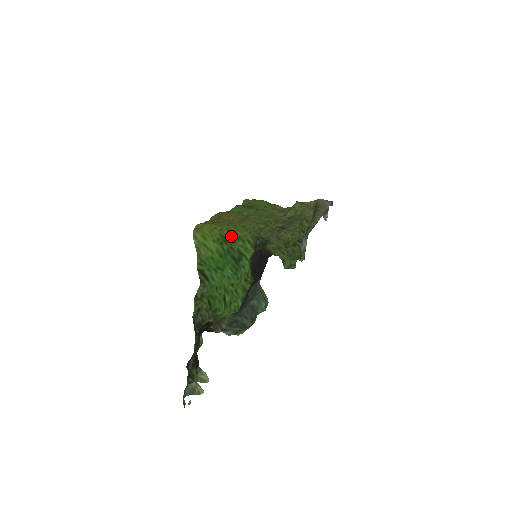
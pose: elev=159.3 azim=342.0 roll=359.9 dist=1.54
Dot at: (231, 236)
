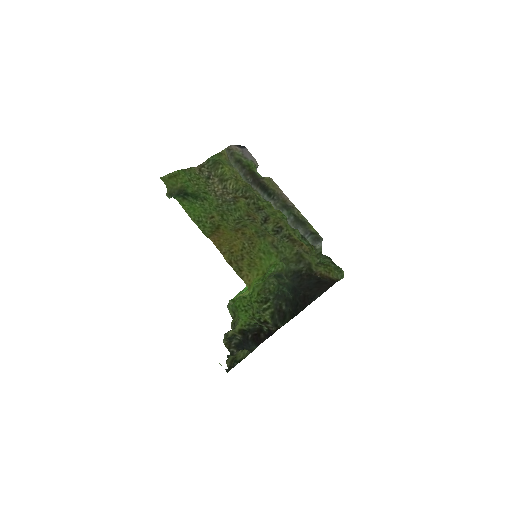
Dot at: occluded
